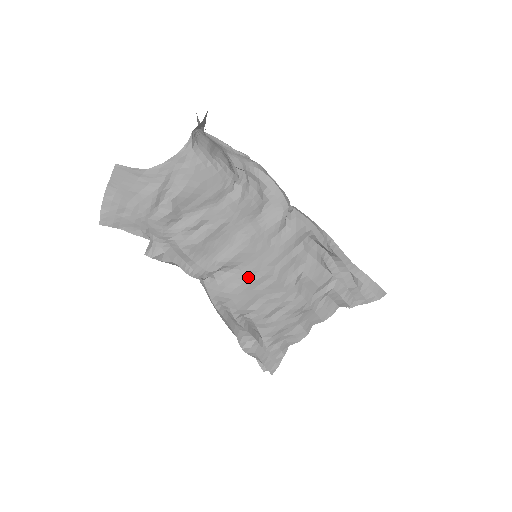
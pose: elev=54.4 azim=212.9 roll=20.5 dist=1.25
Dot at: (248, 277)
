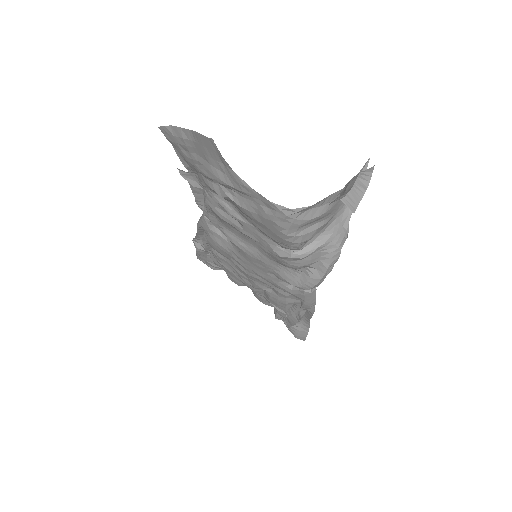
Dot at: (233, 253)
